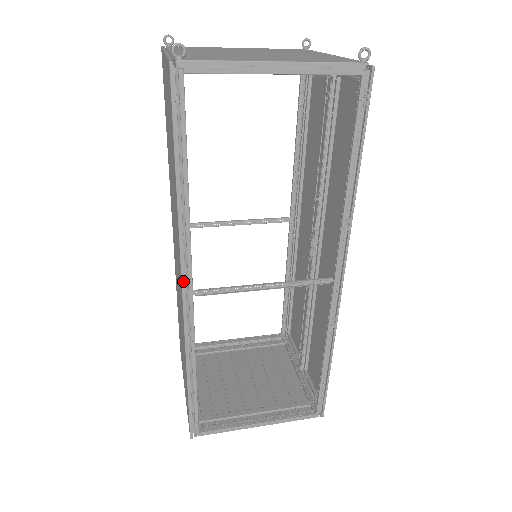
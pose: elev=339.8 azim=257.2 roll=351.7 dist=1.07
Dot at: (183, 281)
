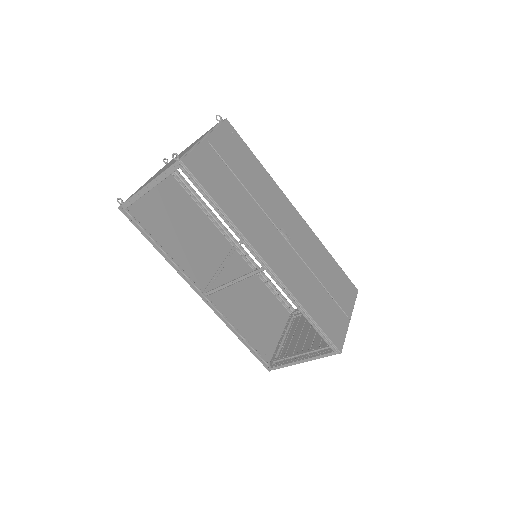
Dot at: (195, 291)
